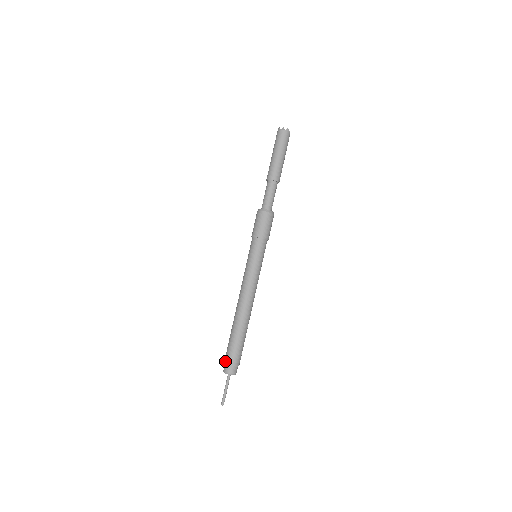
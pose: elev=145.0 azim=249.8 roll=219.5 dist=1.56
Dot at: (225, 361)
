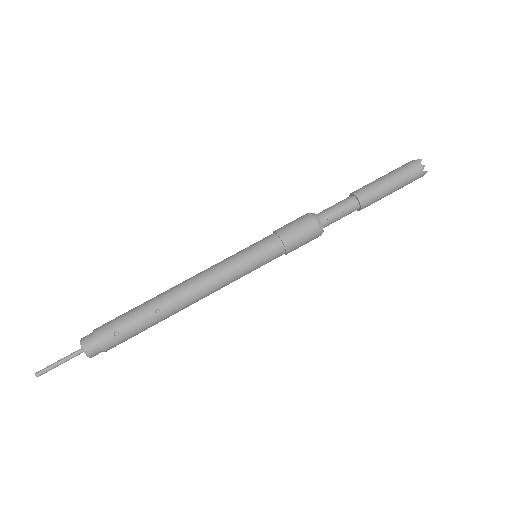
Dot at: occluded
